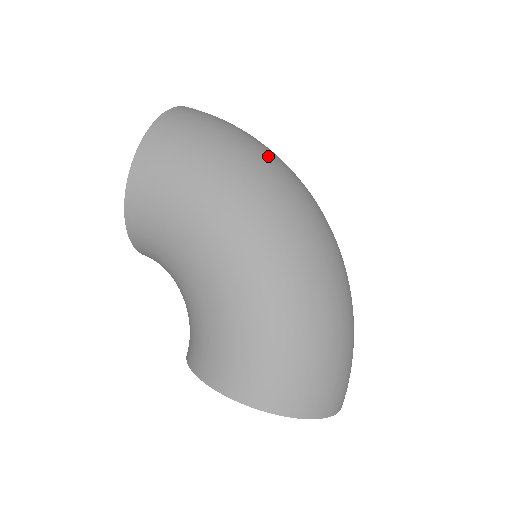
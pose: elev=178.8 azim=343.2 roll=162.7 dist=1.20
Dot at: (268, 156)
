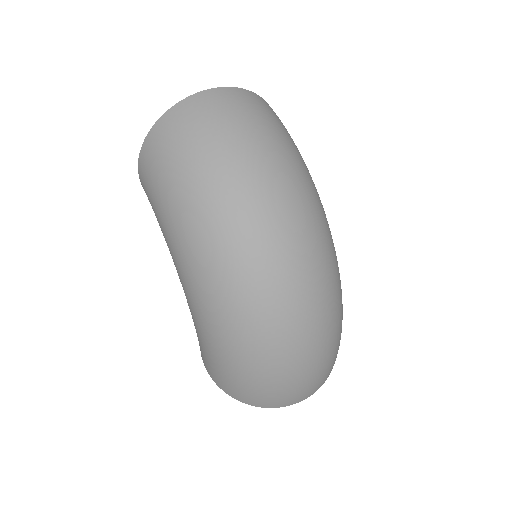
Dot at: (226, 194)
